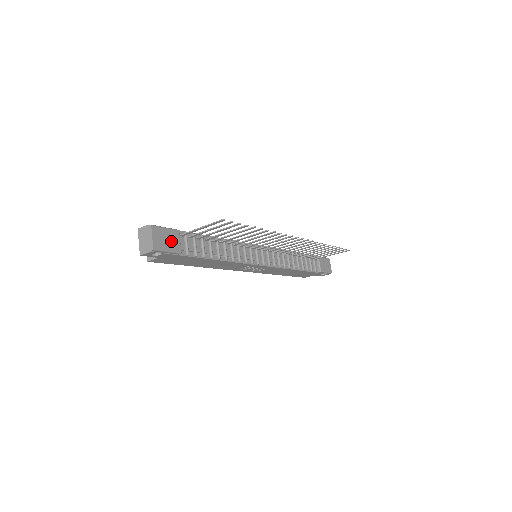
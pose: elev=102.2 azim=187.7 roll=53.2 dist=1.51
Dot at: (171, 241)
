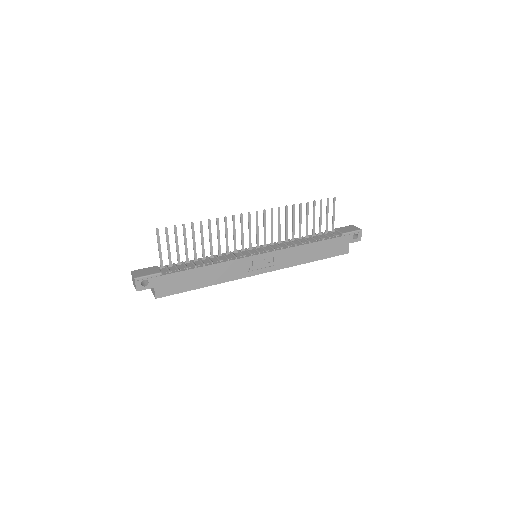
Dot at: (150, 271)
